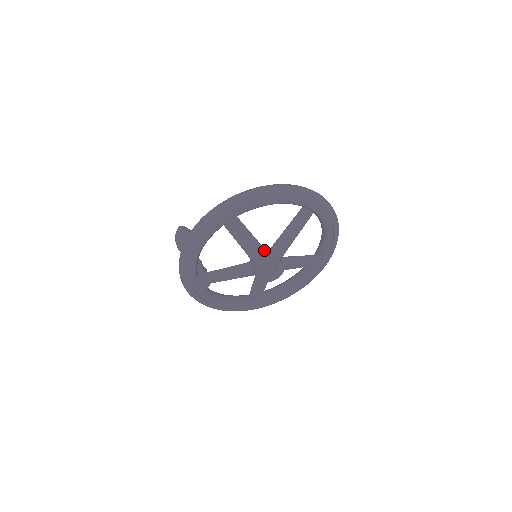
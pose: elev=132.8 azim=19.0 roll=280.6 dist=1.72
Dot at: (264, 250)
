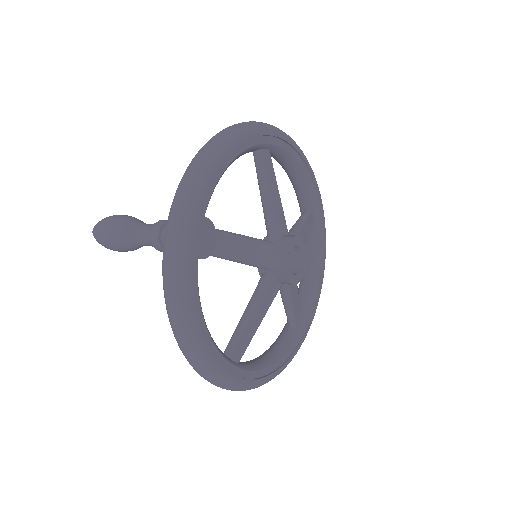
Dot at: (286, 227)
